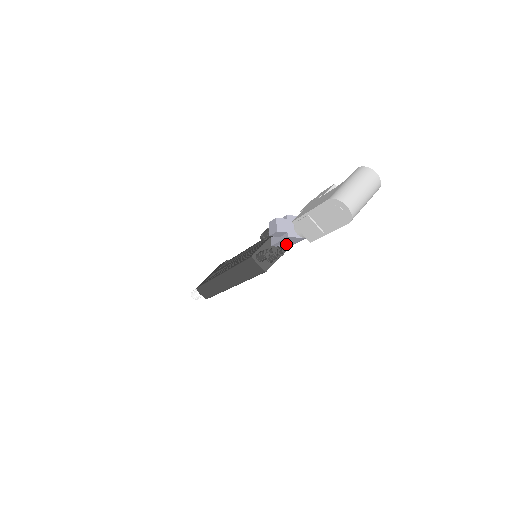
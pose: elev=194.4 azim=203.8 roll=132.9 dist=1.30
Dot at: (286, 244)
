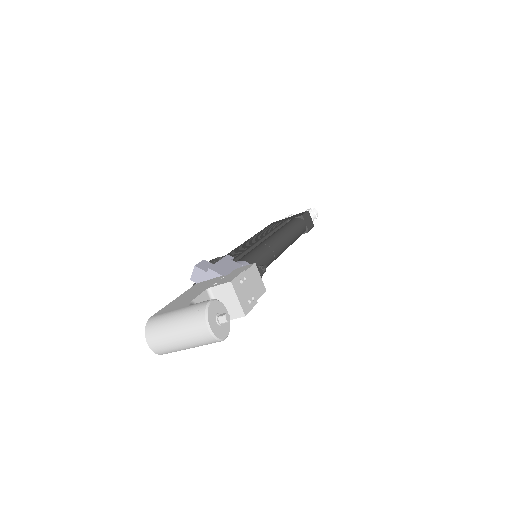
Dot at: occluded
